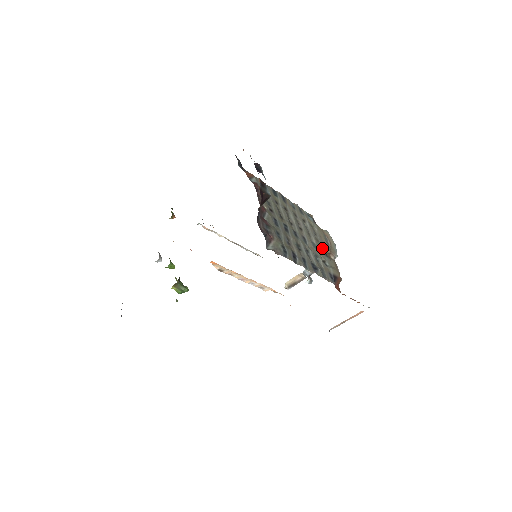
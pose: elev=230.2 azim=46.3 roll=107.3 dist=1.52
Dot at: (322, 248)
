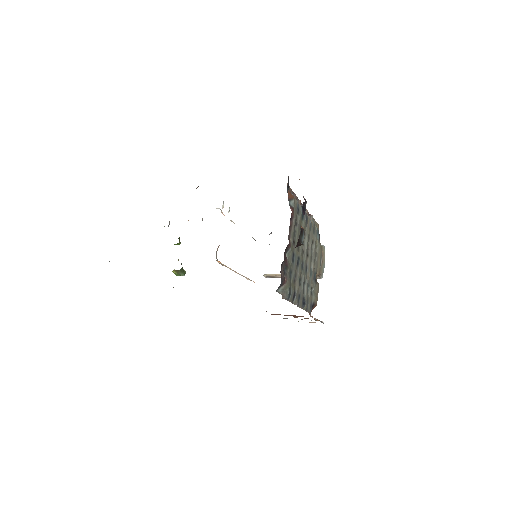
Dot at: (315, 273)
